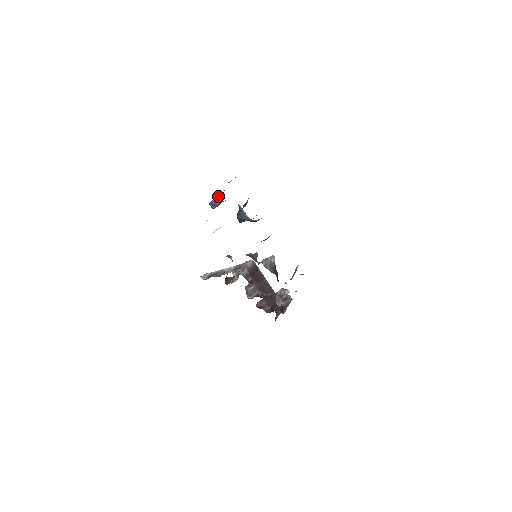
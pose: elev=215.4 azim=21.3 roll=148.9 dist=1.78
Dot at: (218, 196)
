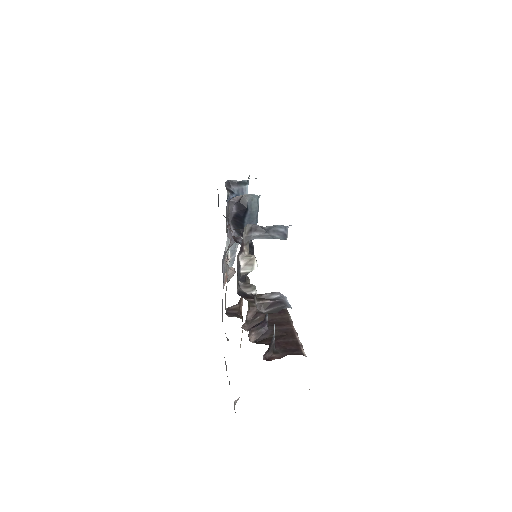
Dot at: occluded
